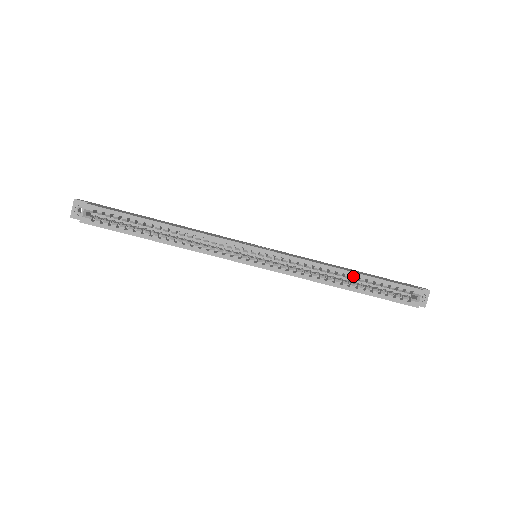
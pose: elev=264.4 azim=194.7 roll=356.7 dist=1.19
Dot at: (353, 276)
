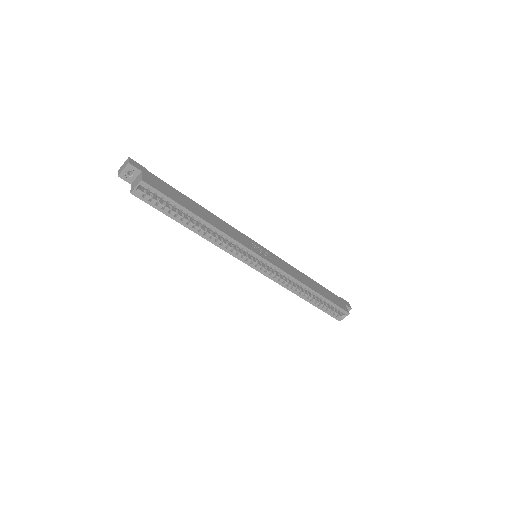
Dot at: (314, 294)
